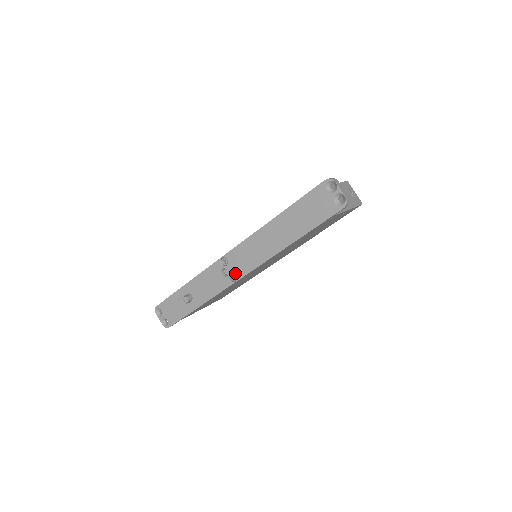
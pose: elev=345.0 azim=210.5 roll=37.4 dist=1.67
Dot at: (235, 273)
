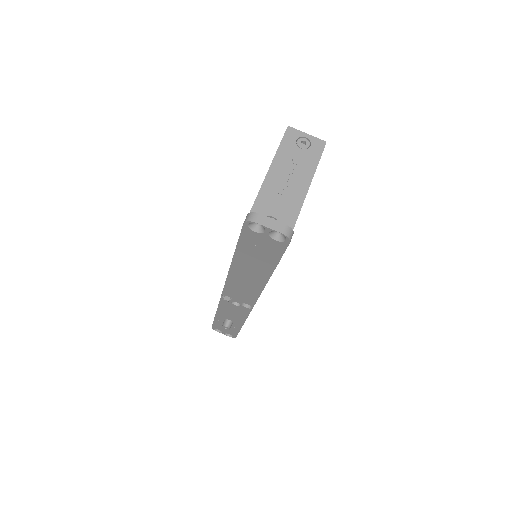
Dot at: occluded
